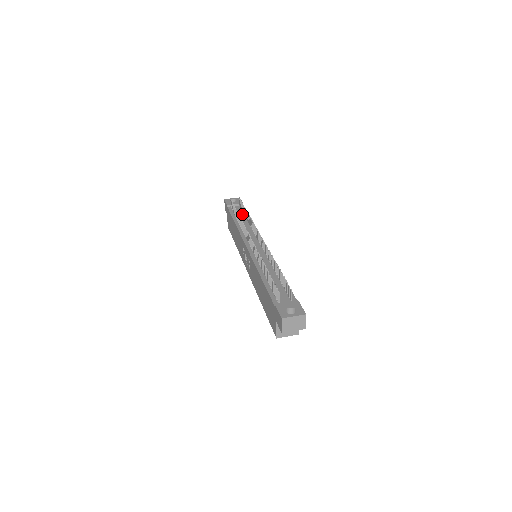
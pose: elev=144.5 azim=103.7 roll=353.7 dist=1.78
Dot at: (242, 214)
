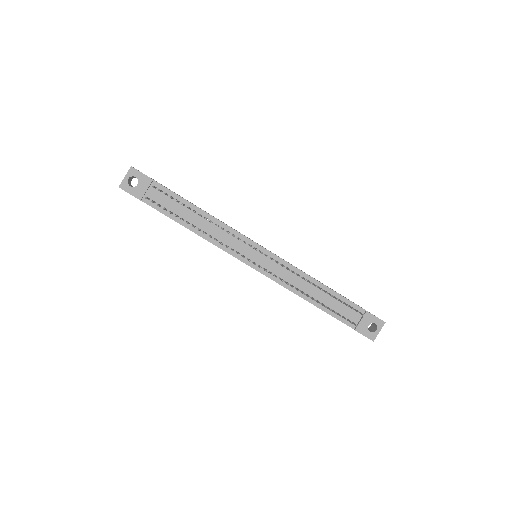
Dot at: (178, 205)
